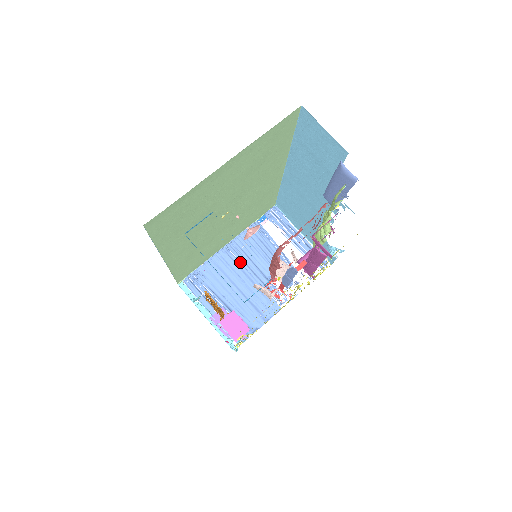
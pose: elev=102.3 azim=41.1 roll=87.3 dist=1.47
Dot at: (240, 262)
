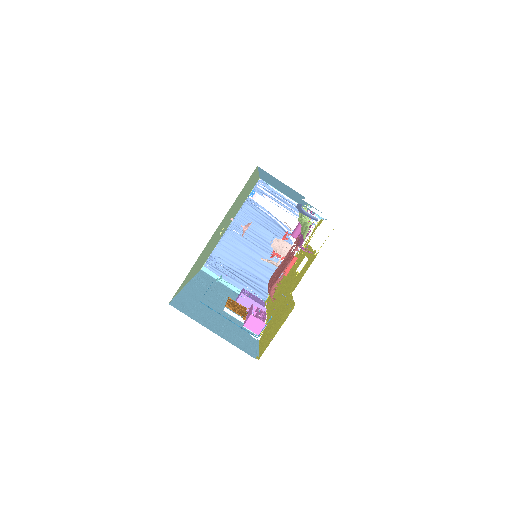
Dot at: (244, 238)
